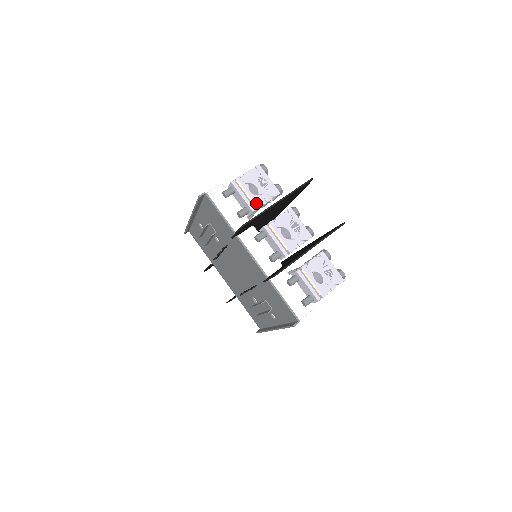
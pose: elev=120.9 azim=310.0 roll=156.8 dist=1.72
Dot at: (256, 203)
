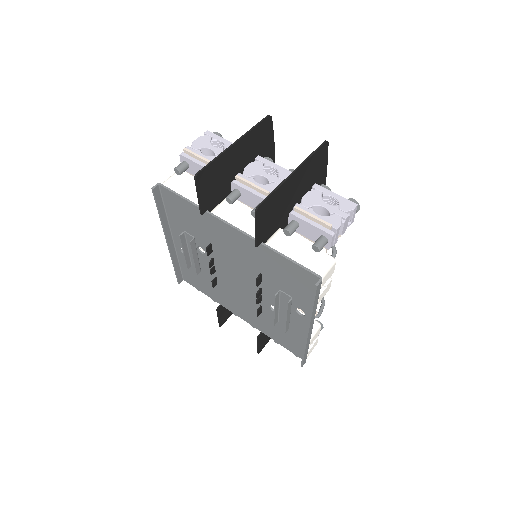
Dot at: occluded
